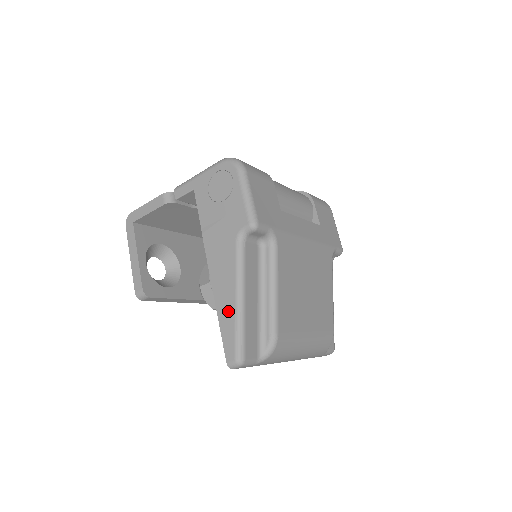
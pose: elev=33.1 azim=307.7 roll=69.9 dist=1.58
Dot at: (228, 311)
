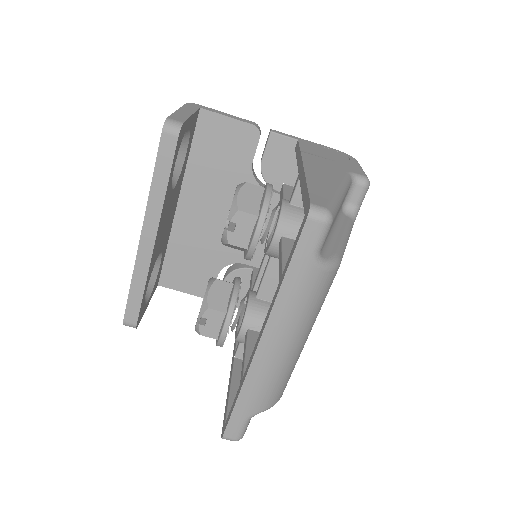
Dot at: (325, 186)
